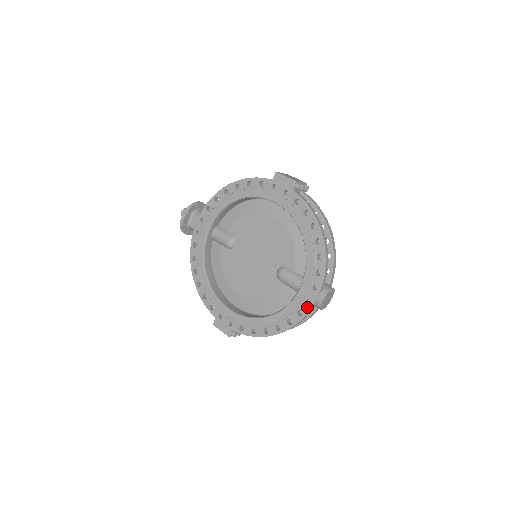
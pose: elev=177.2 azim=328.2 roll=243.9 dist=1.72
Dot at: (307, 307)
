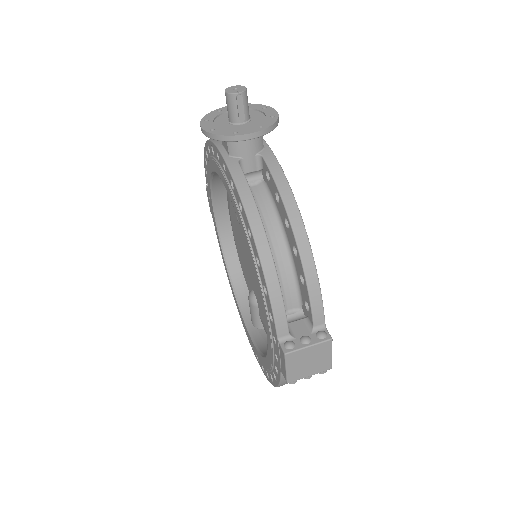
Dot at: (244, 328)
